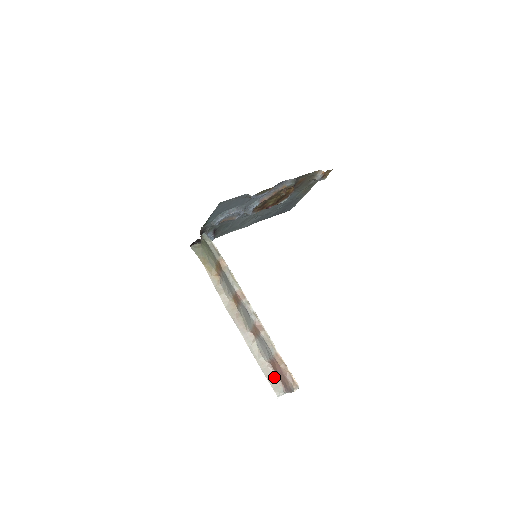
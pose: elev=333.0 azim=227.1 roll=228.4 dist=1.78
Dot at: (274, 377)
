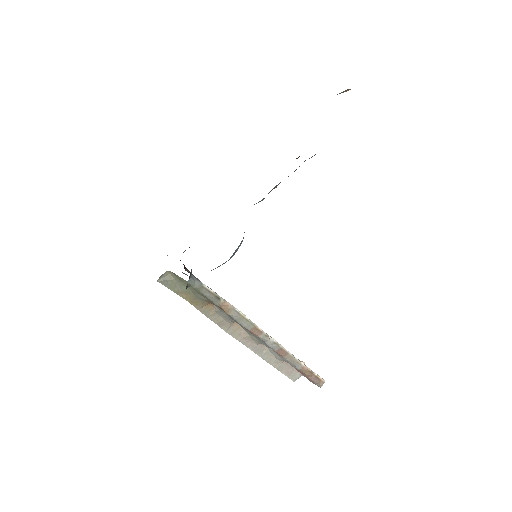
Dot at: (290, 368)
